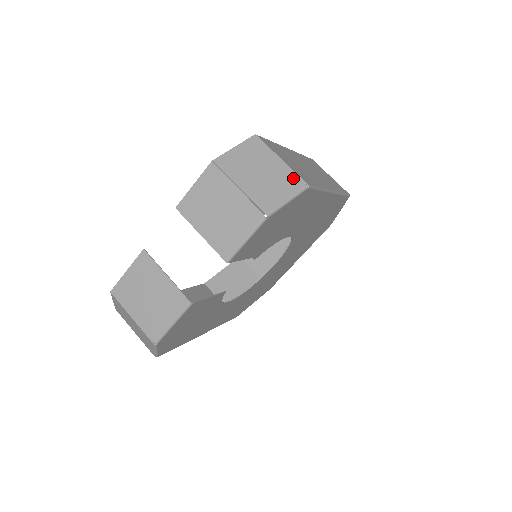
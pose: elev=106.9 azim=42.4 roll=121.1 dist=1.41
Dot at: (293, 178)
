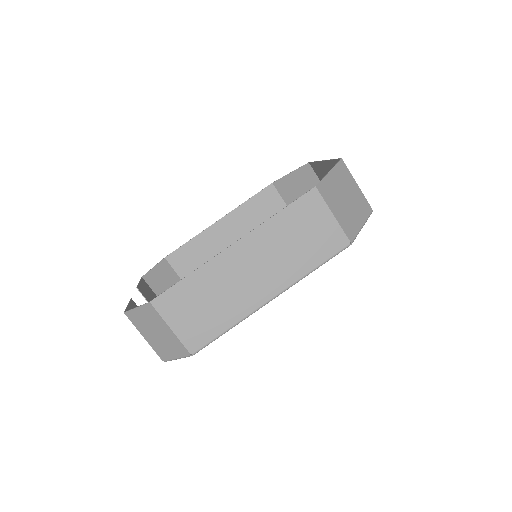
Dot at: (180, 347)
